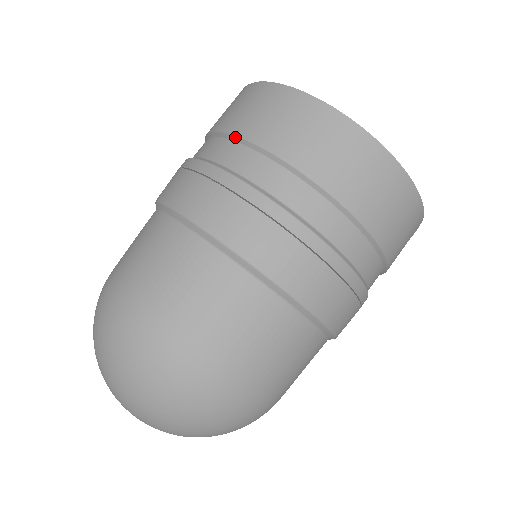
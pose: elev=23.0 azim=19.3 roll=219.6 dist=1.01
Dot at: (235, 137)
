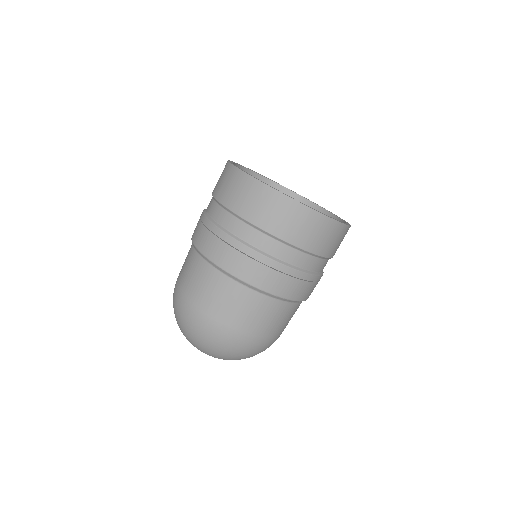
Dot at: (243, 219)
